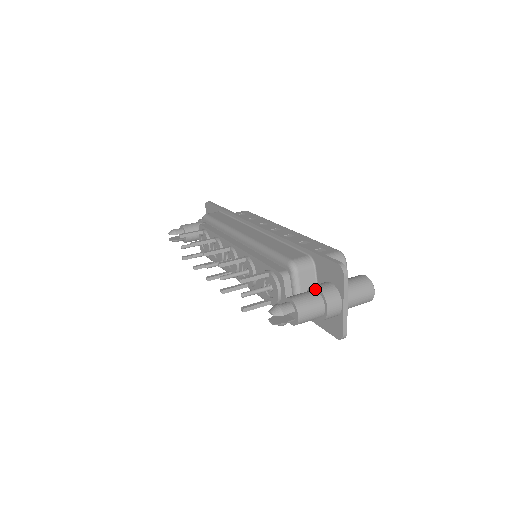
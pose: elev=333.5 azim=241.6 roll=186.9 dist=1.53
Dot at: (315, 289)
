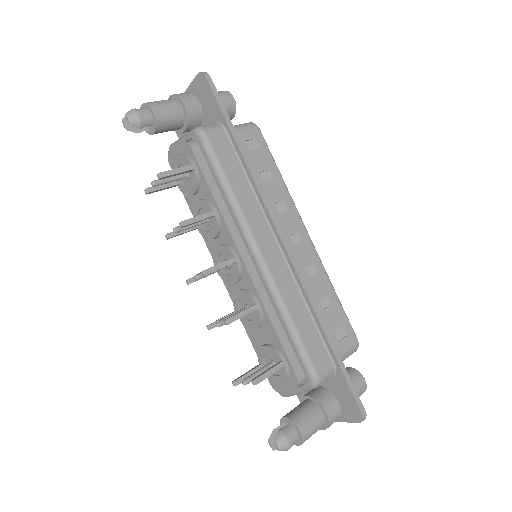
Dot at: (323, 411)
